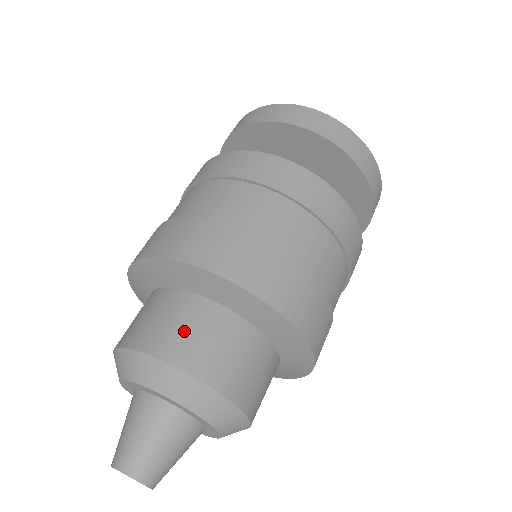
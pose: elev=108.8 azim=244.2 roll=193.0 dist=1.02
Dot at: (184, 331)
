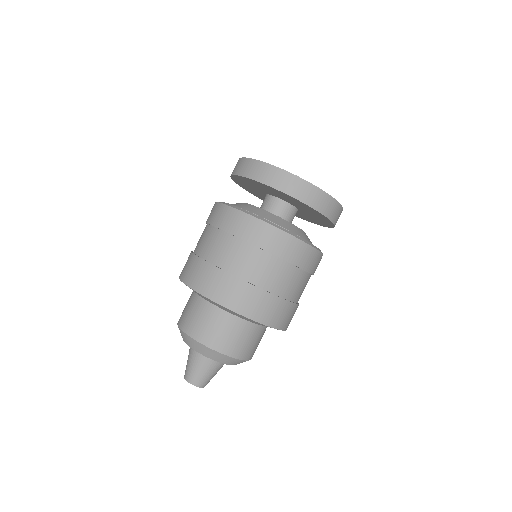
Dot at: (196, 319)
